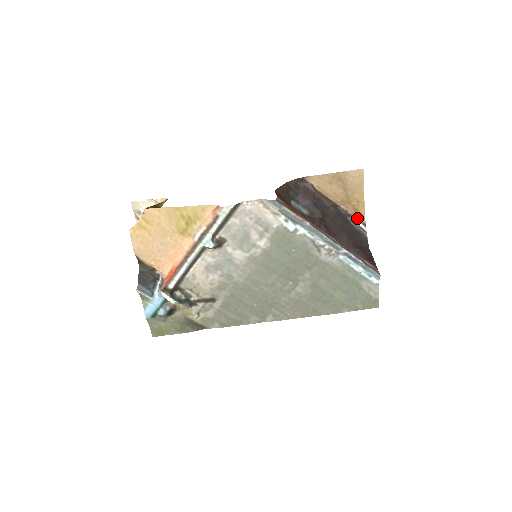
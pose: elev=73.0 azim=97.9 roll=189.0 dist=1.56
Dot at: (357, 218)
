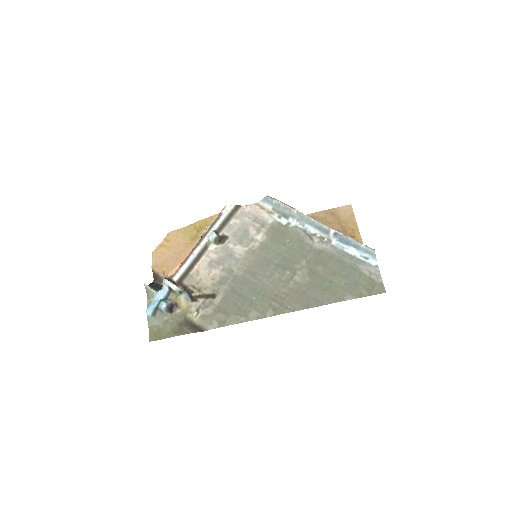
Dot at: occluded
